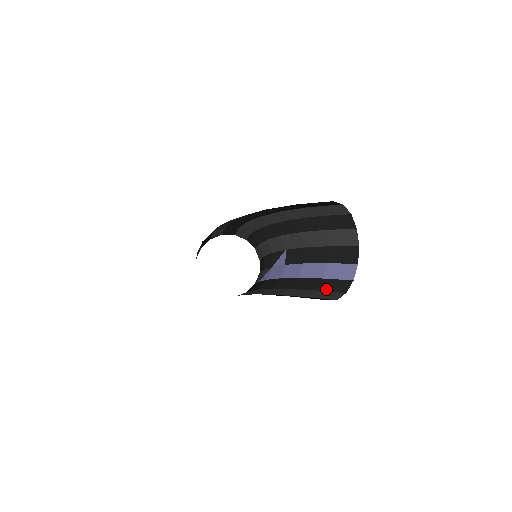
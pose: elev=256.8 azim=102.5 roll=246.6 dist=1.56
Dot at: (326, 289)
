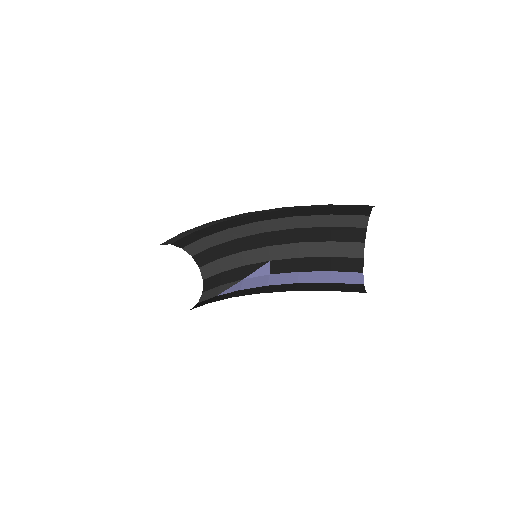
Dot at: (342, 289)
